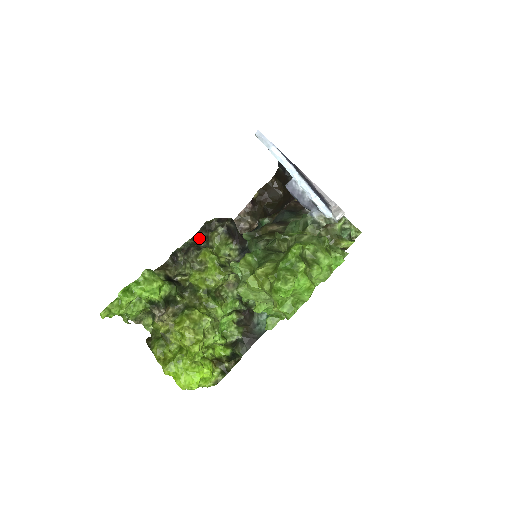
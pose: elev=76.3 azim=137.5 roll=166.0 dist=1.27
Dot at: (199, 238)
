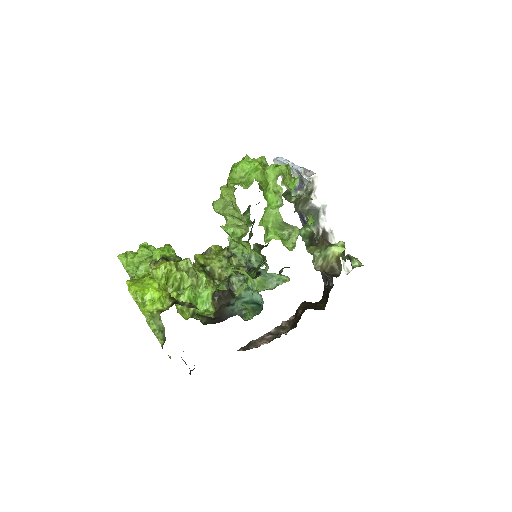
Dot at: occluded
